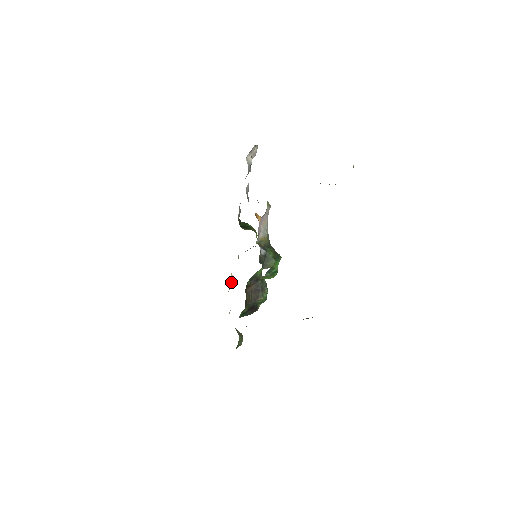
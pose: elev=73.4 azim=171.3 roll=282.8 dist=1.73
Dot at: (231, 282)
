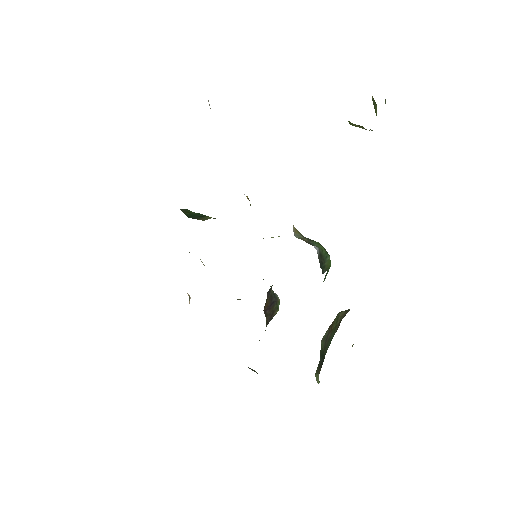
Dot at: (189, 303)
